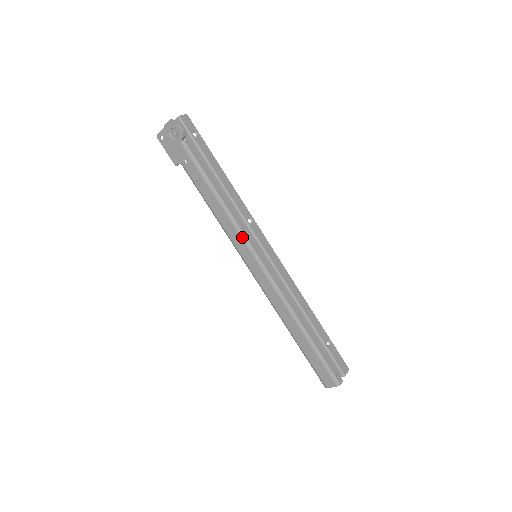
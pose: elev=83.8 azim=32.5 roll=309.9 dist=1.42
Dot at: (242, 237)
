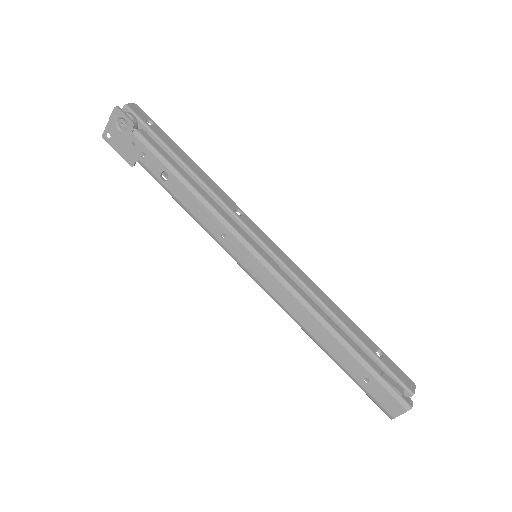
Dot at: (233, 233)
